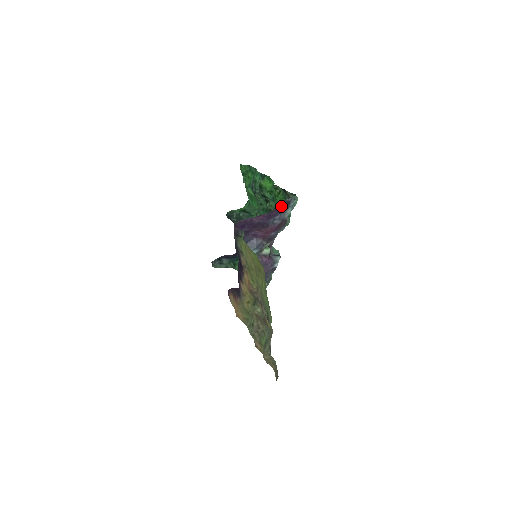
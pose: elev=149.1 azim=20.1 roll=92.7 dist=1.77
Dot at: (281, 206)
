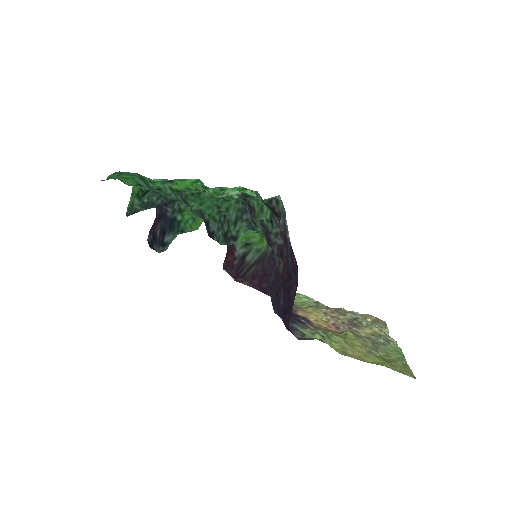
Dot at: occluded
